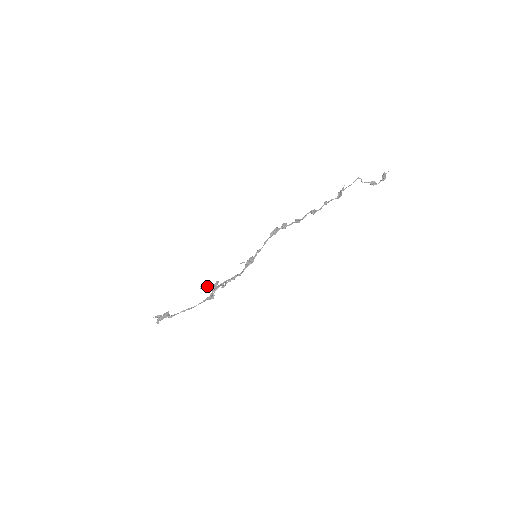
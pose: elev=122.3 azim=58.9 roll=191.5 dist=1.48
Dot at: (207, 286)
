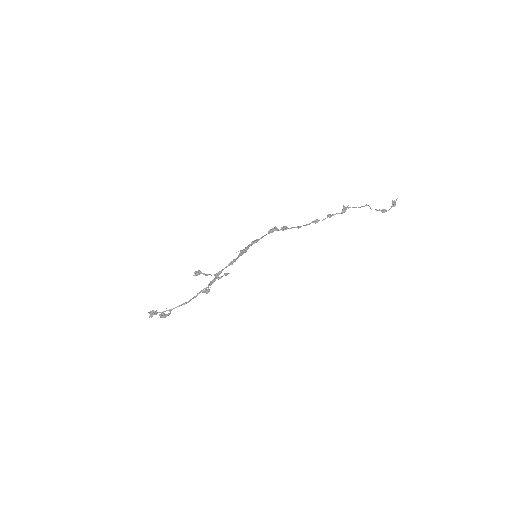
Dot at: (200, 272)
